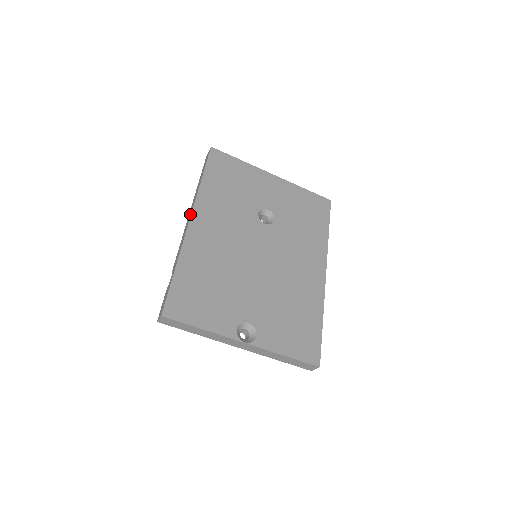
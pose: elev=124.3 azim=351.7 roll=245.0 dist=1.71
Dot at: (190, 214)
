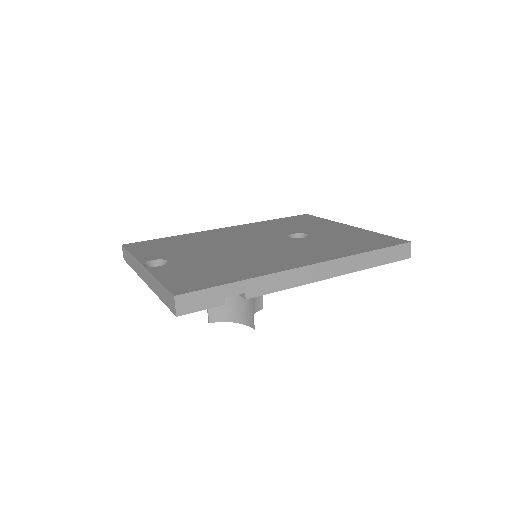
Dot at: occluded
